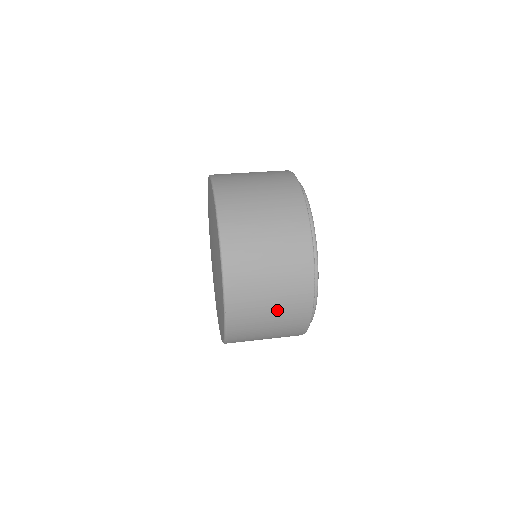
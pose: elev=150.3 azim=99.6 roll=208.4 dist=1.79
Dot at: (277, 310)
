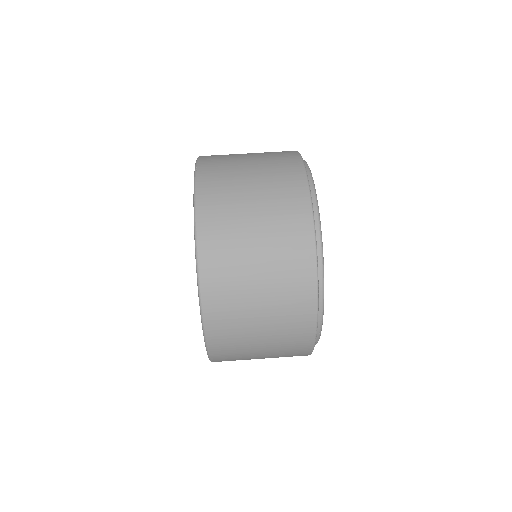
Dot at: (269, 357)
